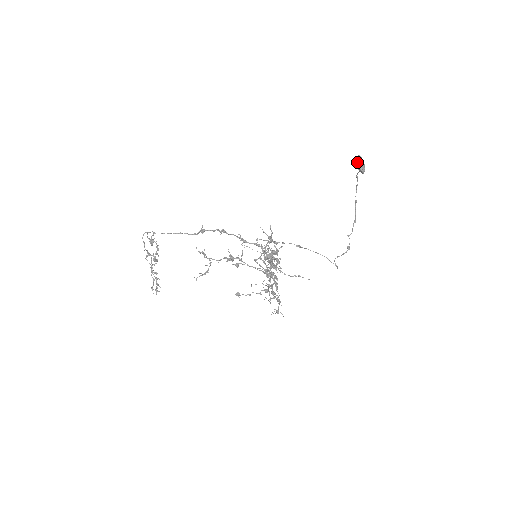
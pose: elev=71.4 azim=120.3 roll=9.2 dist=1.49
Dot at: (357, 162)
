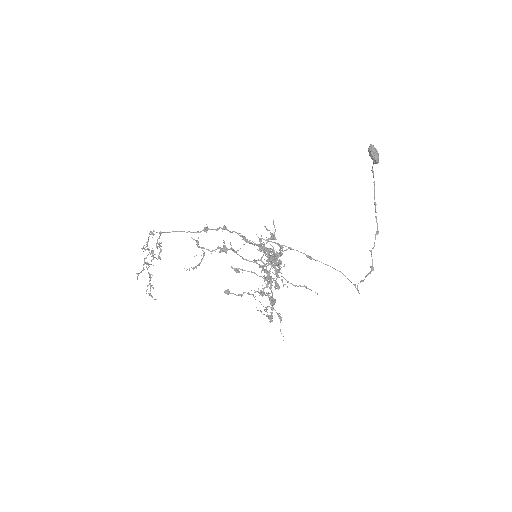
Dot at: (369, 150)
